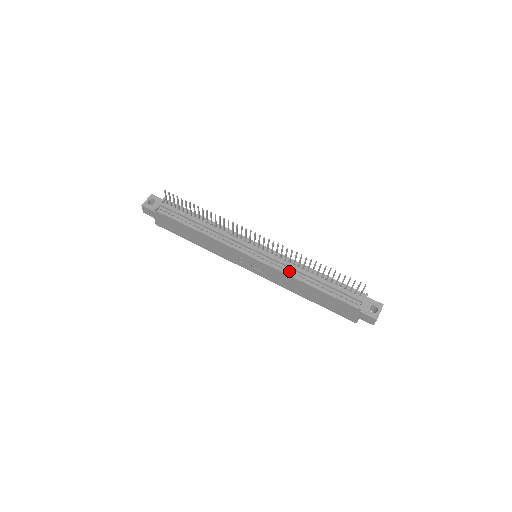
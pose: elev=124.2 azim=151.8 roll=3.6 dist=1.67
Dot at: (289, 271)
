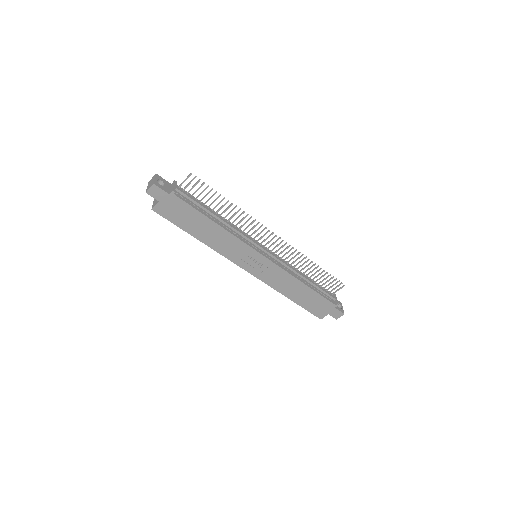
Dot at: (289, 271)
